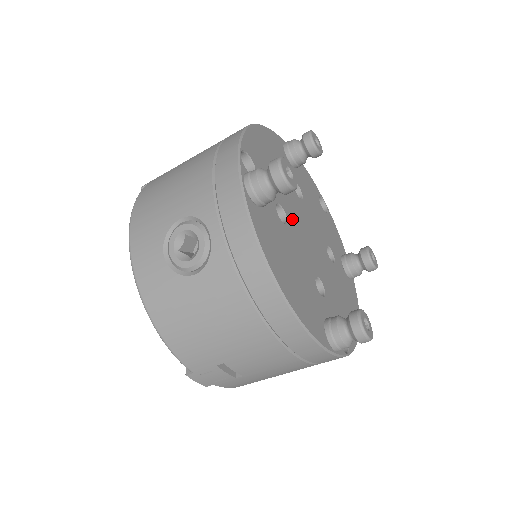
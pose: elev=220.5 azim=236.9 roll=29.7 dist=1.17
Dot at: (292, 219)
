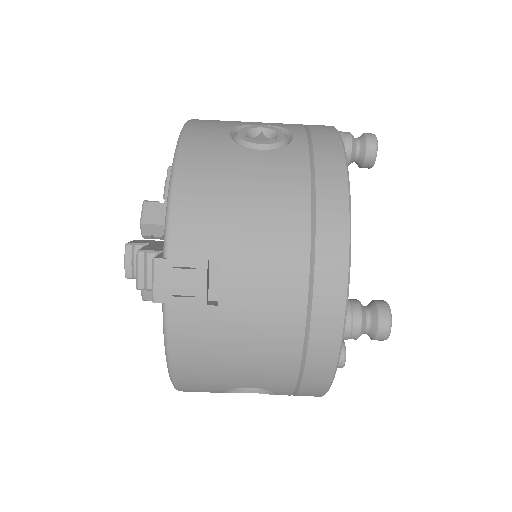
Dot at: occluded
